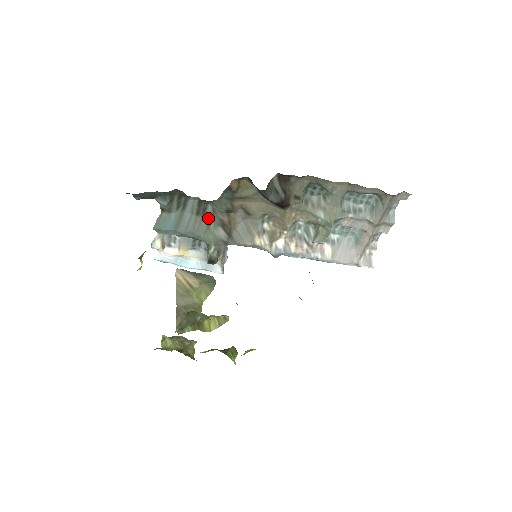
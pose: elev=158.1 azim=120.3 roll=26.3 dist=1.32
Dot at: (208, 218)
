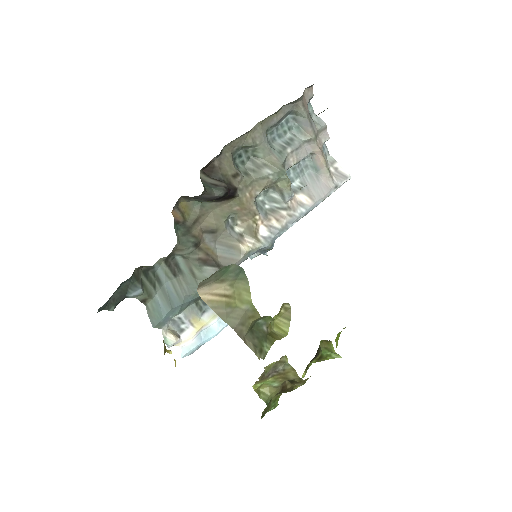
Dot at: (187, 270)
